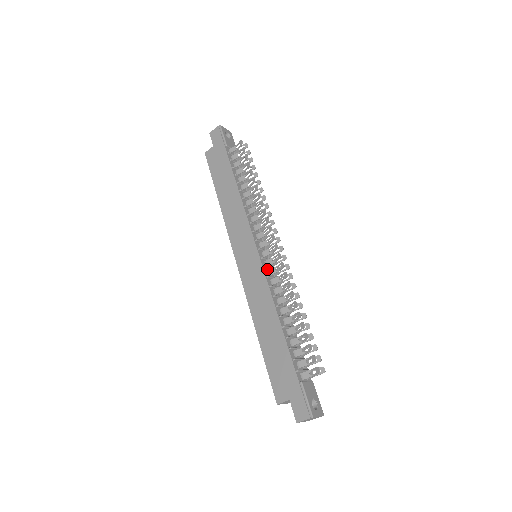
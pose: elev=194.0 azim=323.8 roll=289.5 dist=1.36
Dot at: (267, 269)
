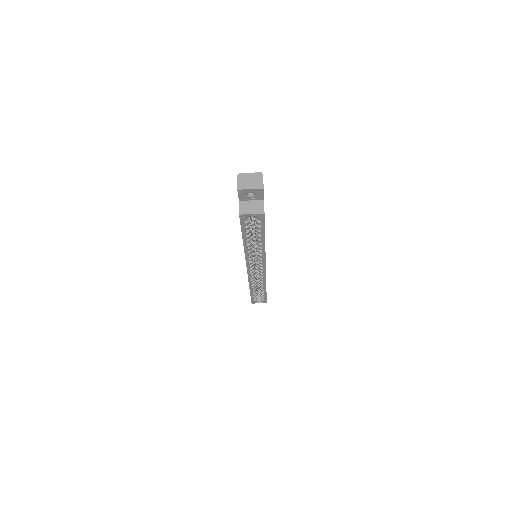
Dot at: occluded
